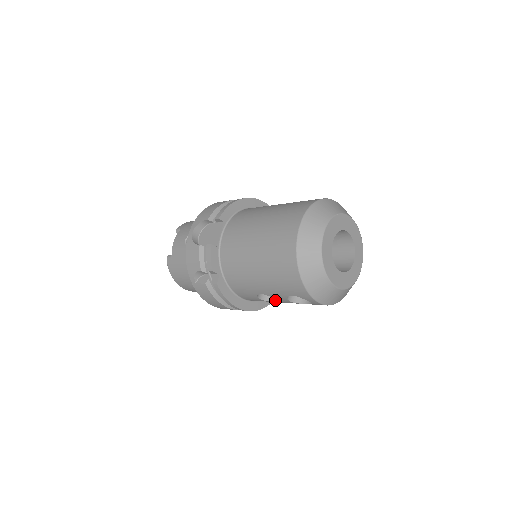
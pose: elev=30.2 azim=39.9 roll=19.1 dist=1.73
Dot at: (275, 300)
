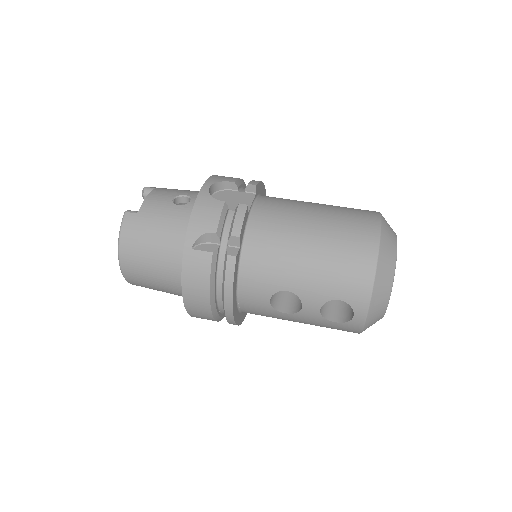
Dot at: (283, 310)
